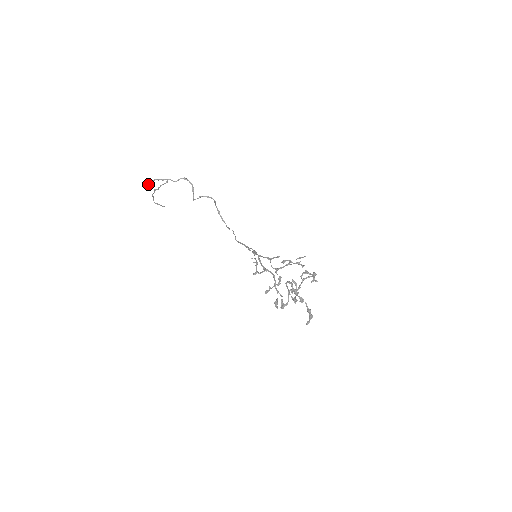
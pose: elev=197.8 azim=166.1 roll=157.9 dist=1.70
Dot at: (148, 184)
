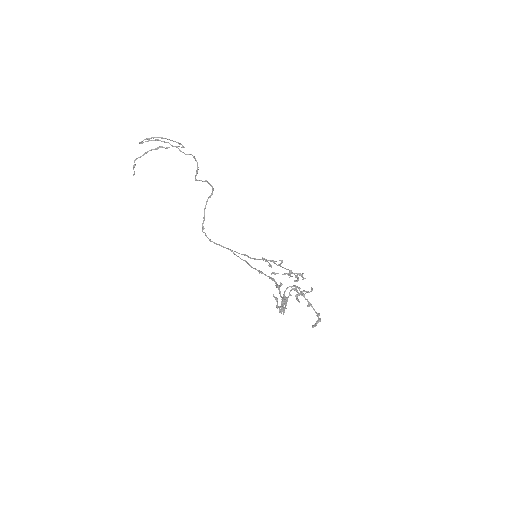
Dot at: (149, 138)
